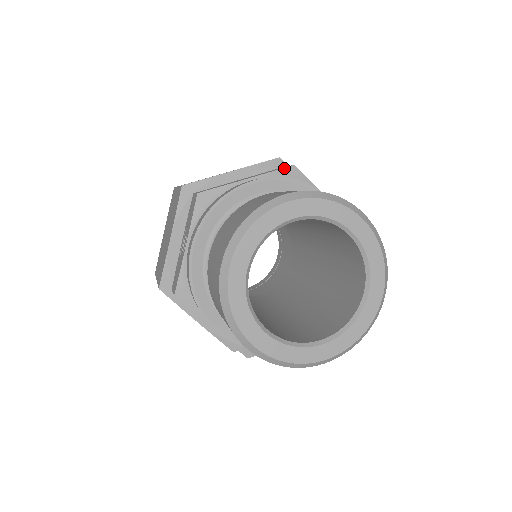
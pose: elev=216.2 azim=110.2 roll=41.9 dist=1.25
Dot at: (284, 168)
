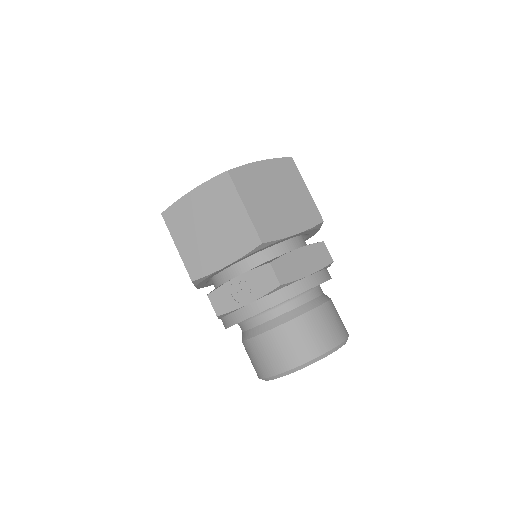
Dot at: occluded
